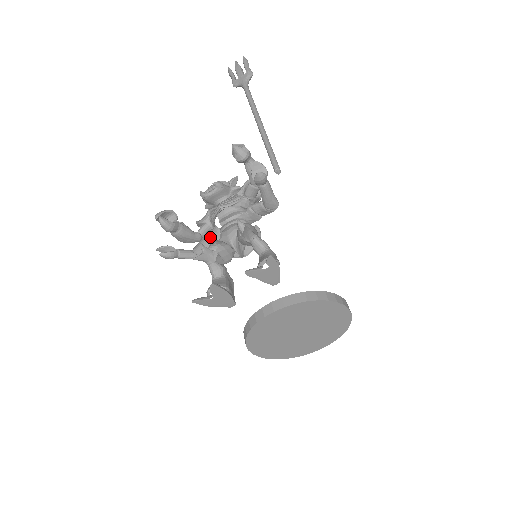
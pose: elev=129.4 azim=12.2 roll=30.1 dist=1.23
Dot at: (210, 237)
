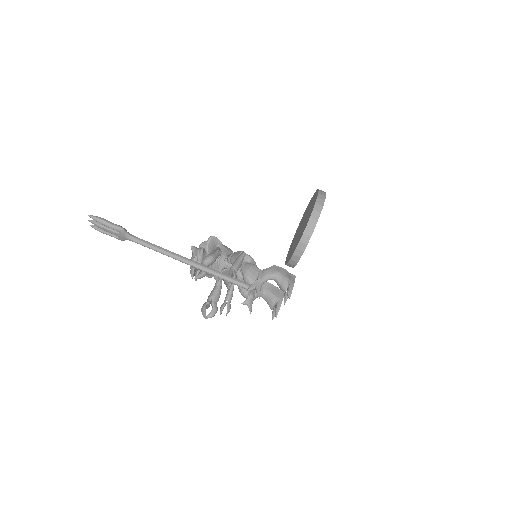
Dot at: occluded
